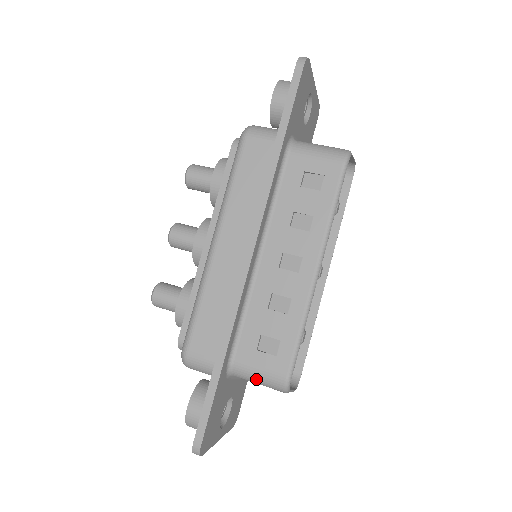
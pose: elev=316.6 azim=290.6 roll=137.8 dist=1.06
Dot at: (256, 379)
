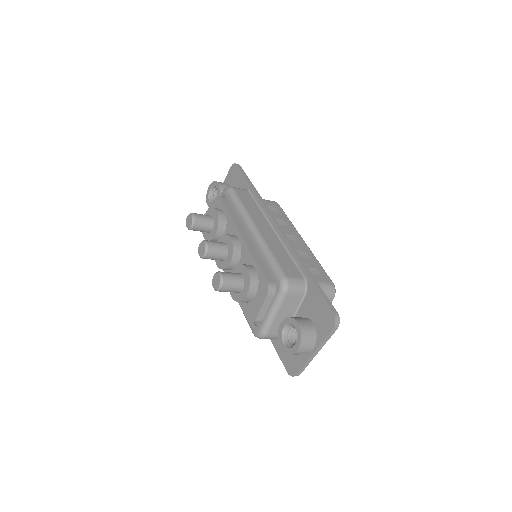
Dot at: occluded
